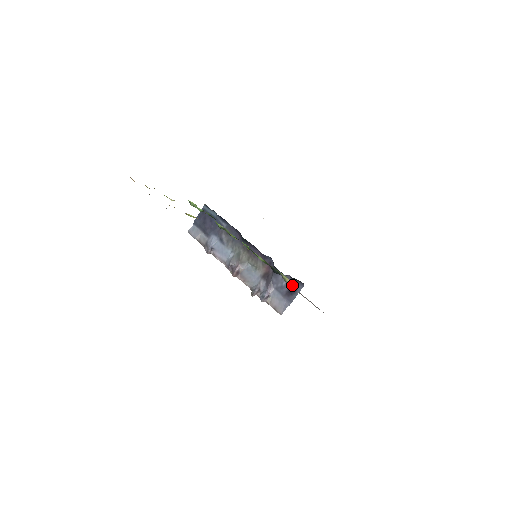
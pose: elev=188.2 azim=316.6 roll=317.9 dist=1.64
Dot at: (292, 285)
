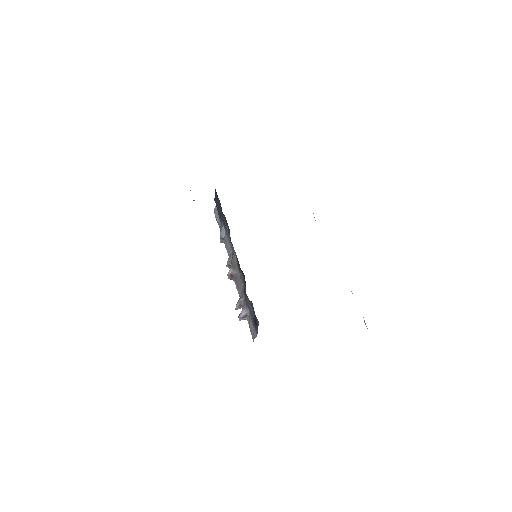
Dot at: (255, 315)
